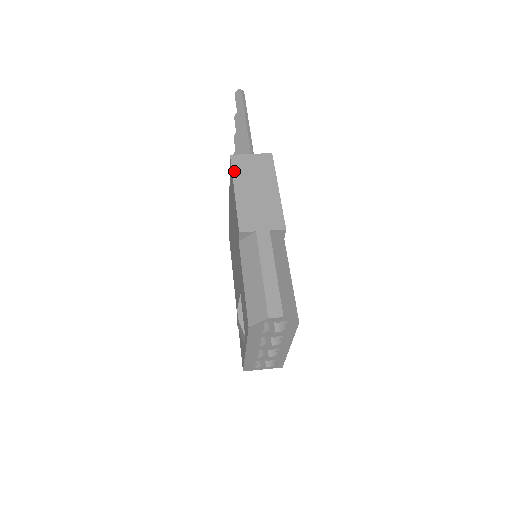
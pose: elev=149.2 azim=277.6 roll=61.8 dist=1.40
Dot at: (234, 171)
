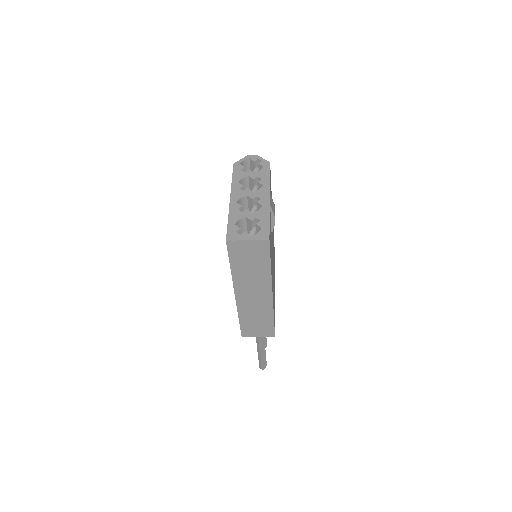
Dot at: occluded
